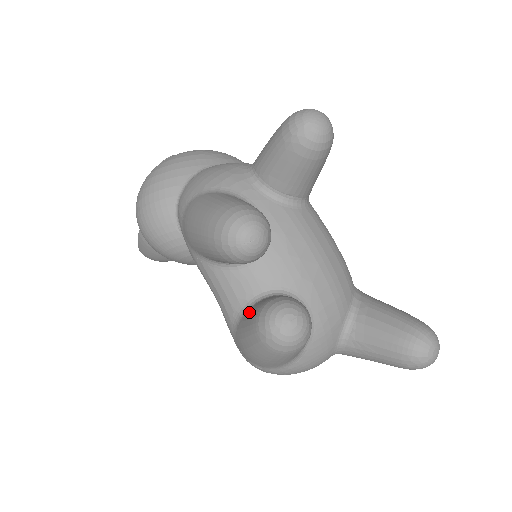
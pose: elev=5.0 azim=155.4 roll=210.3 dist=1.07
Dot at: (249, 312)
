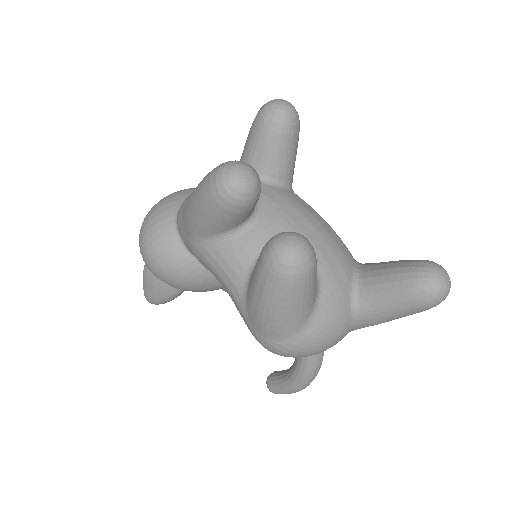
Dot at: (255, 266)
